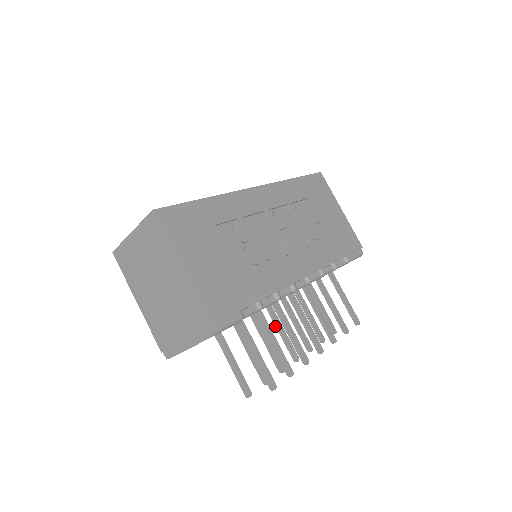
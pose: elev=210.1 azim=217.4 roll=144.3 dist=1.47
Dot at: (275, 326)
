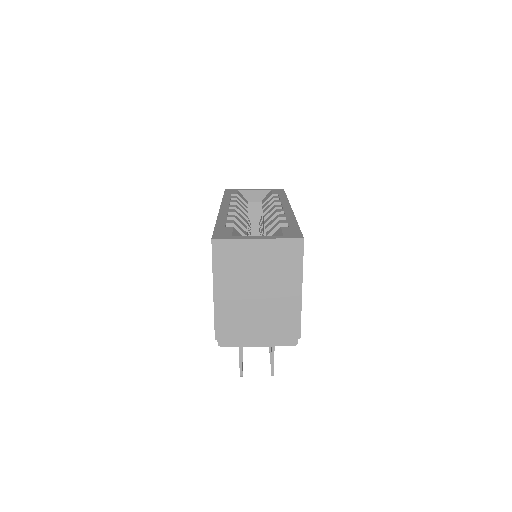
Dot at: occluded
